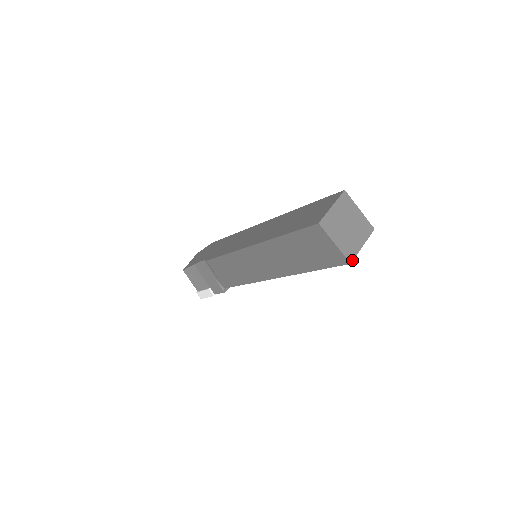
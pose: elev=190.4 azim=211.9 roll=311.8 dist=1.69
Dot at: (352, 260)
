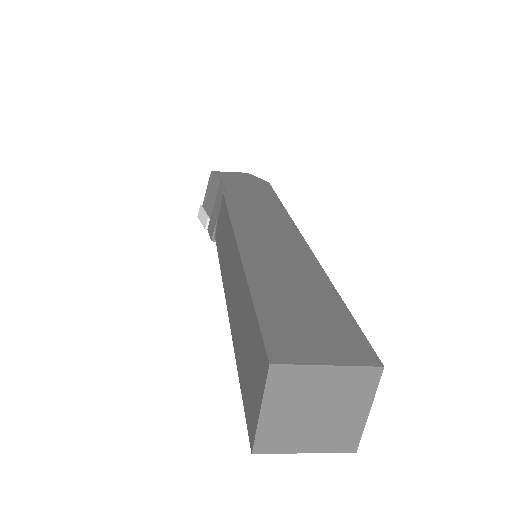
Dot at: (261, 452)
